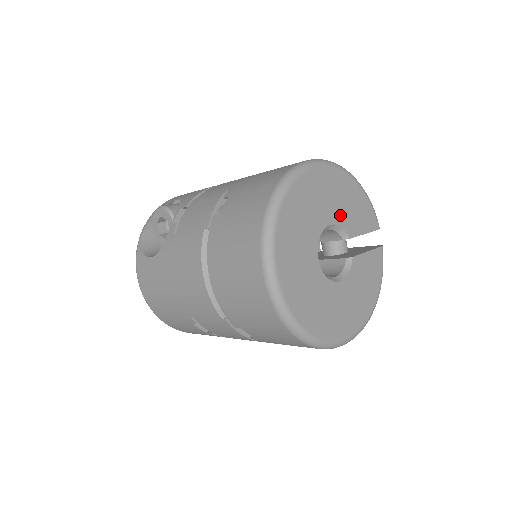
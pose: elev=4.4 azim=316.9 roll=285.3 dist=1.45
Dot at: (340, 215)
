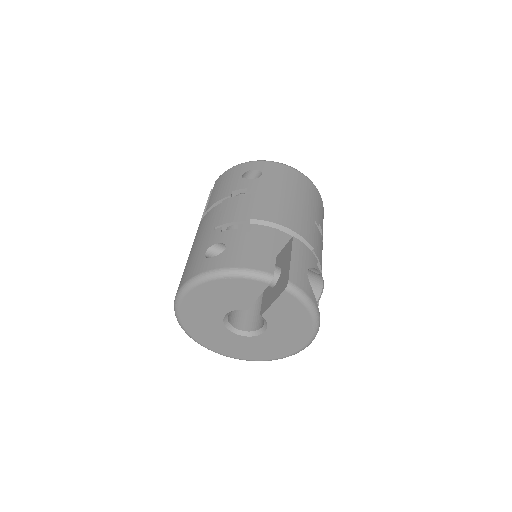
Dot at: (226, 306)
